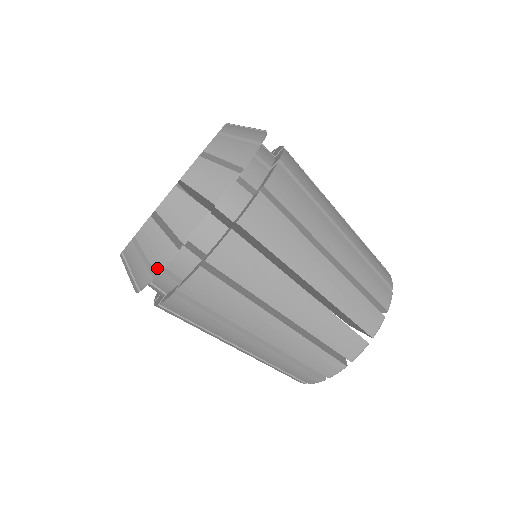
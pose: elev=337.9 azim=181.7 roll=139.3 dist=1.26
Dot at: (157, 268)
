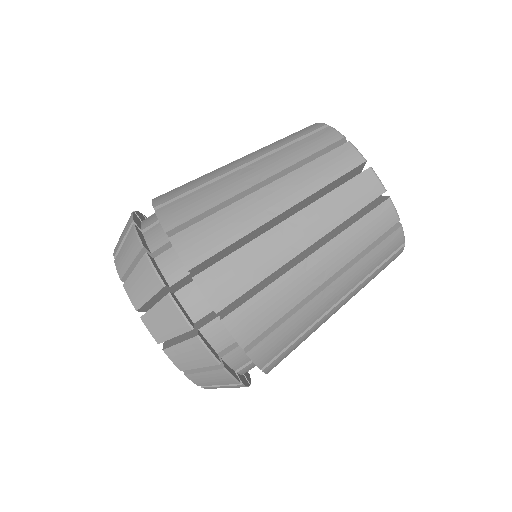
Dot at: occluded
